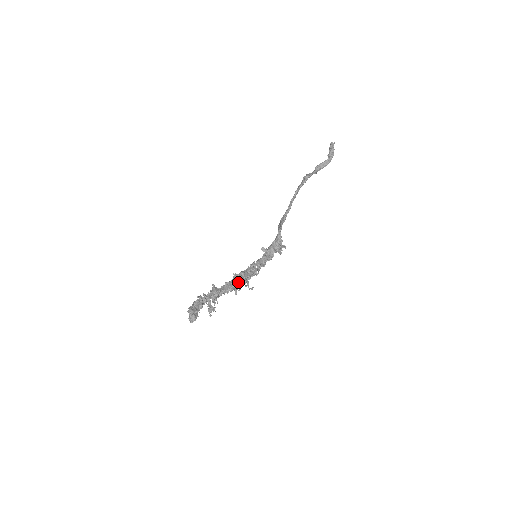
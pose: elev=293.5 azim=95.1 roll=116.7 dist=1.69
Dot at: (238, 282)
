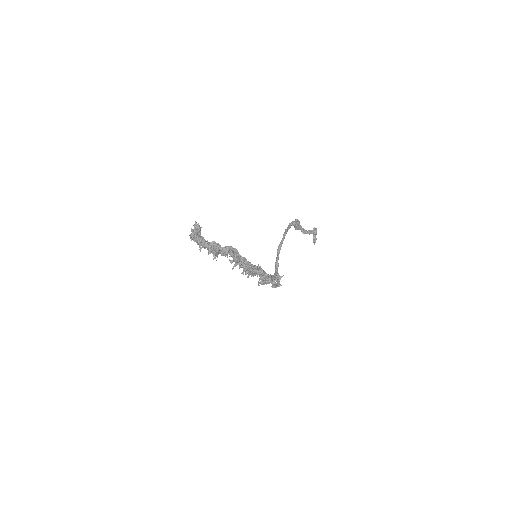
Dot at: occluded
